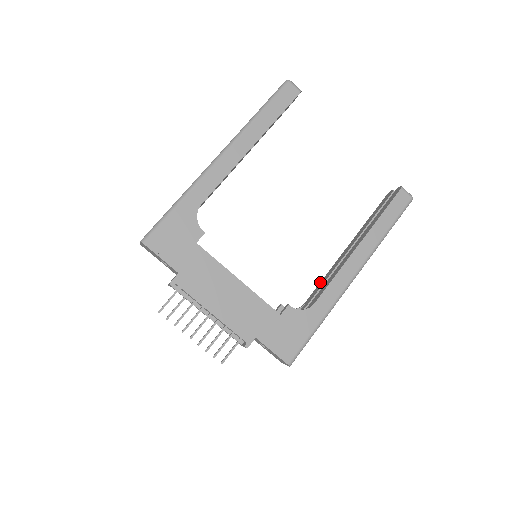
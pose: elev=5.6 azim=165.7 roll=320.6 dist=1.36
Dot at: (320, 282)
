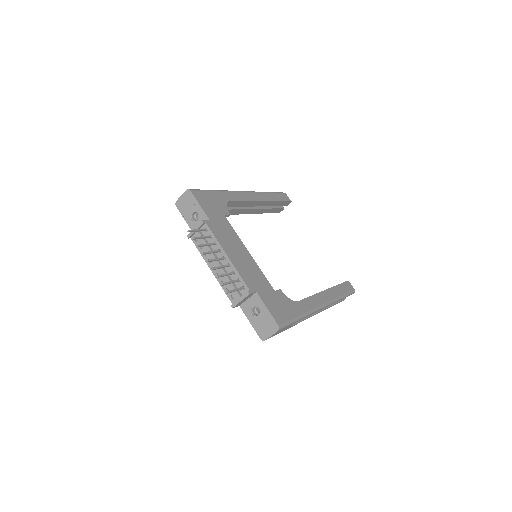
Dot at: occluded
